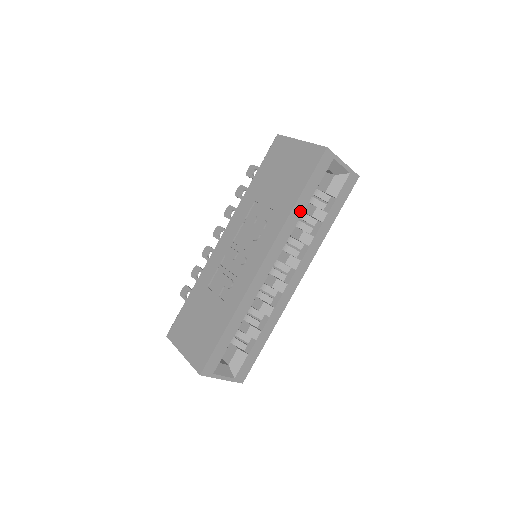
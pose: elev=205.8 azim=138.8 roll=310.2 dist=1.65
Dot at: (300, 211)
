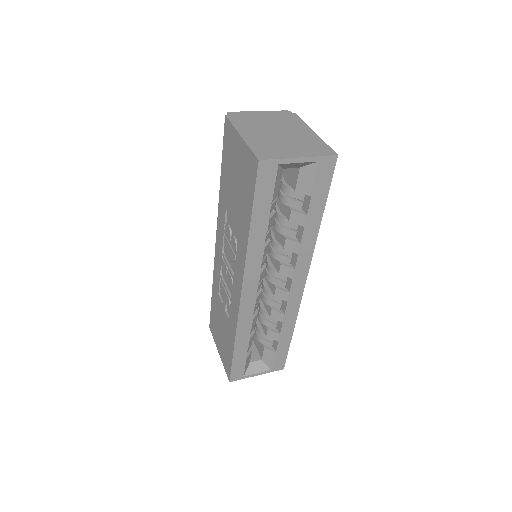
Dot at: (261, 235)
